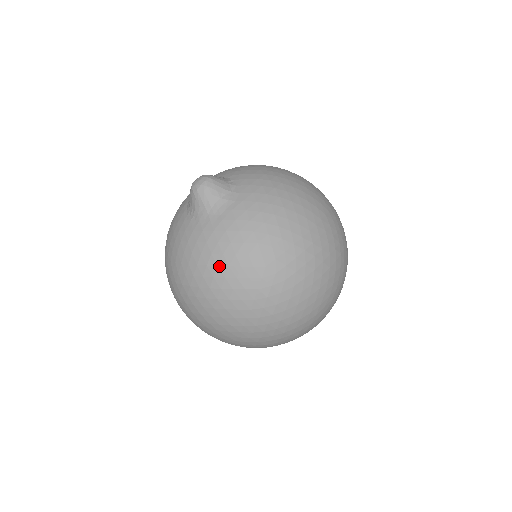
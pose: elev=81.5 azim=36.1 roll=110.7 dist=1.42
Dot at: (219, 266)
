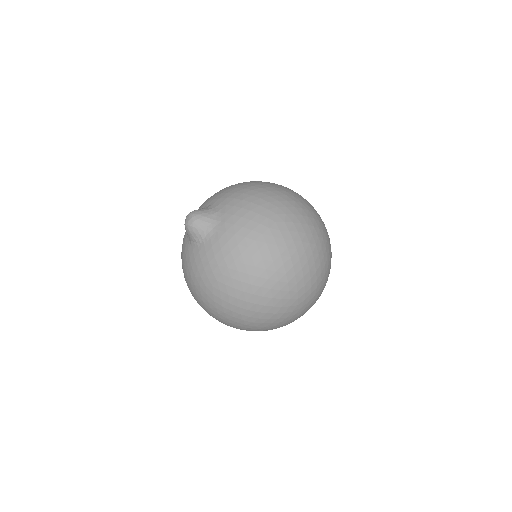
Dot at: (249, 246)
